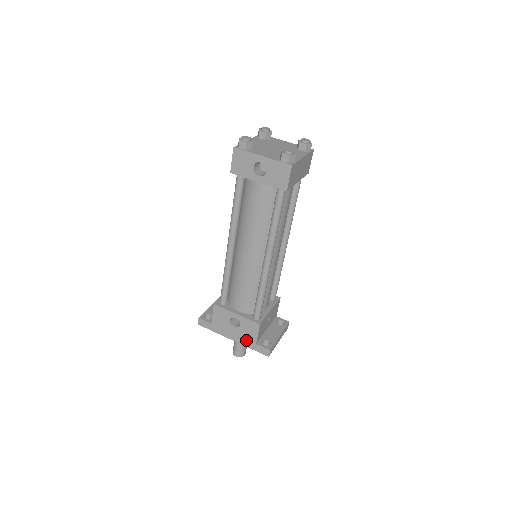
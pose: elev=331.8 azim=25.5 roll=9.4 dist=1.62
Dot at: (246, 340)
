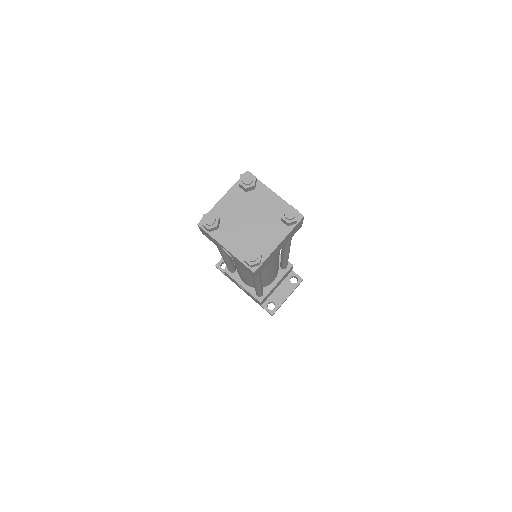
Dot at: (253, 299)
